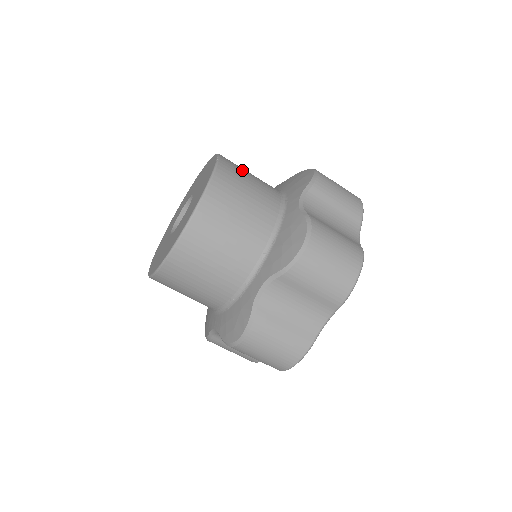
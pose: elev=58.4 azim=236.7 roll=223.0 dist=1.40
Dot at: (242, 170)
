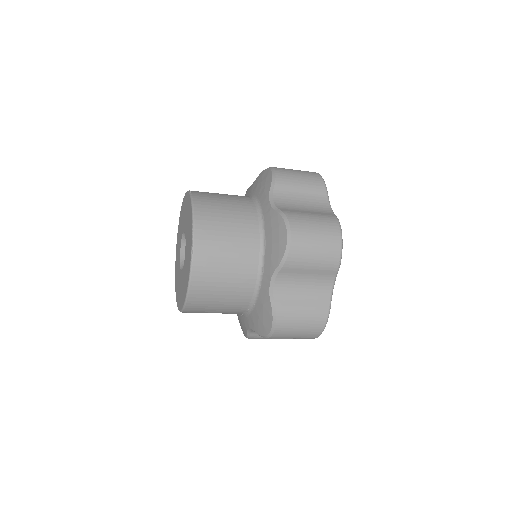
Dot at: (218, 248)
